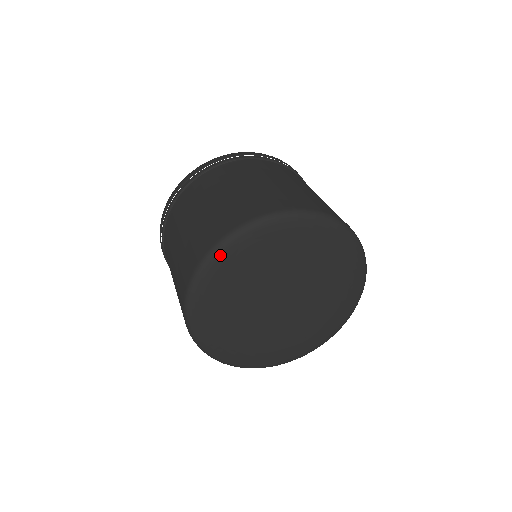
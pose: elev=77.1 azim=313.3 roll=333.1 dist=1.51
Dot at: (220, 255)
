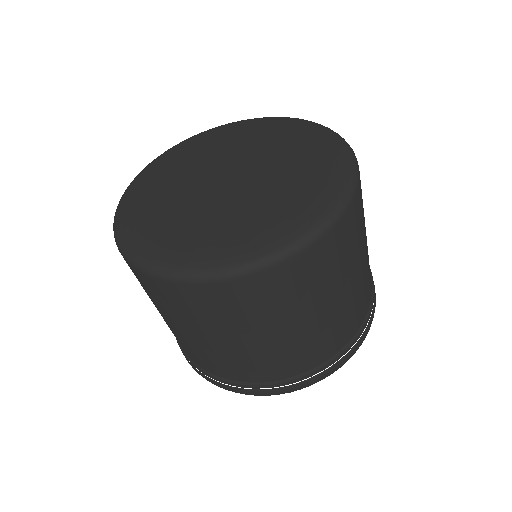
Dot at: (163, 155)
